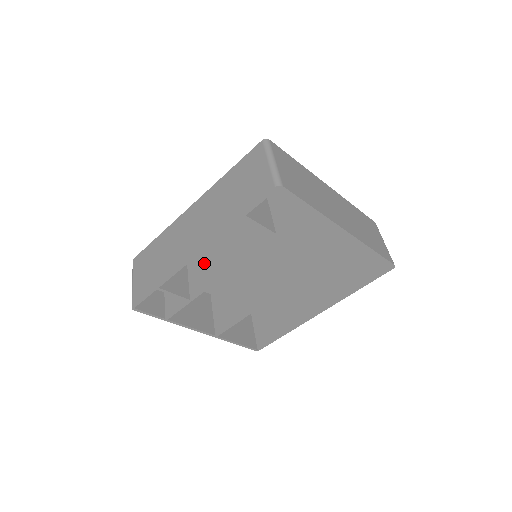
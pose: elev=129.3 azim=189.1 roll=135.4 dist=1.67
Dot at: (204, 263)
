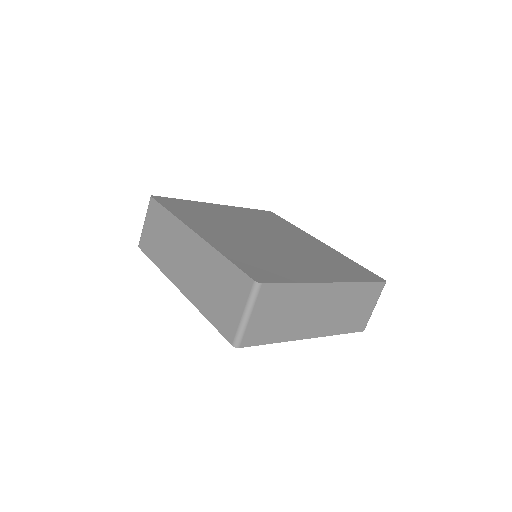
Dot at: occluded
